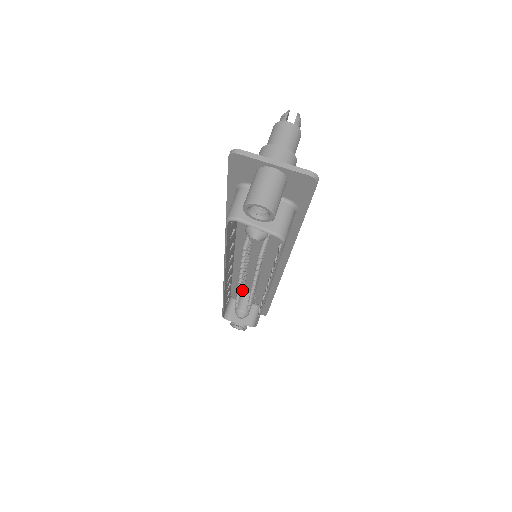
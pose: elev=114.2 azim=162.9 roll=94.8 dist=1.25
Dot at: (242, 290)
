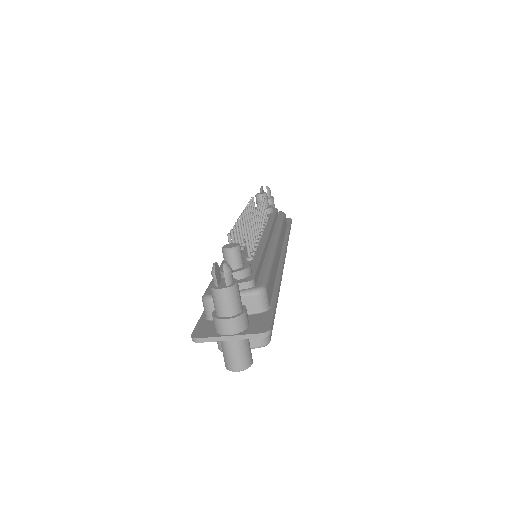
Dot at: occluded
